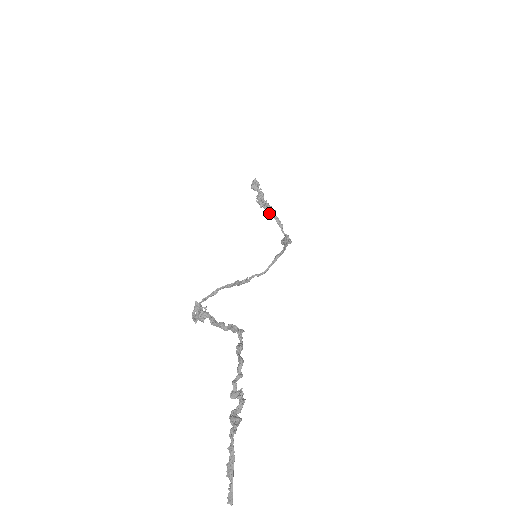
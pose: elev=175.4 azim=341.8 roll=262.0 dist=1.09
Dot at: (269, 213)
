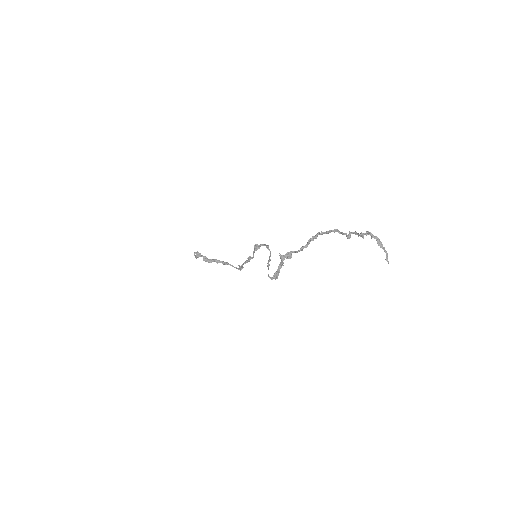
Dot at: (217, 263)
